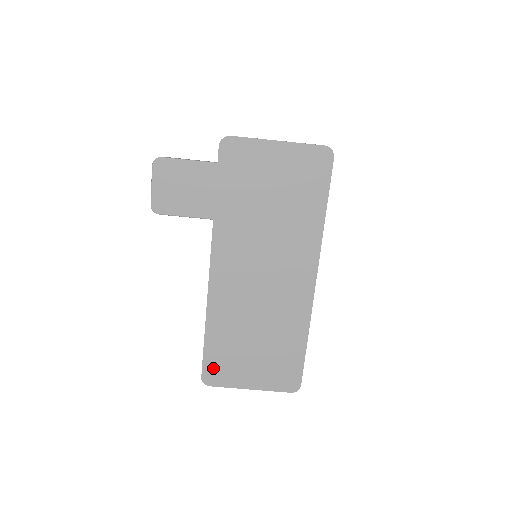
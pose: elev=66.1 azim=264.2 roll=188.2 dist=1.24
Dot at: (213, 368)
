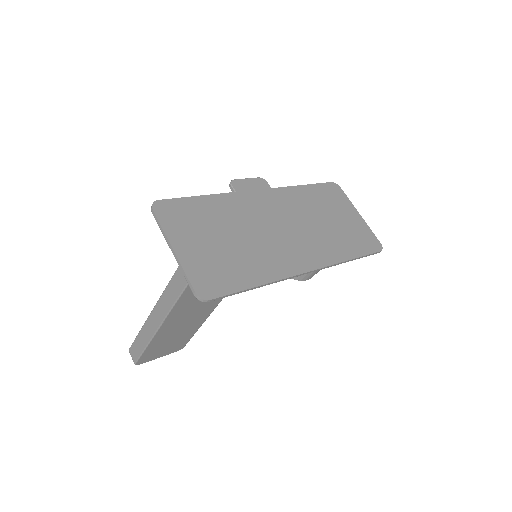
Dot at: (175, 208)
